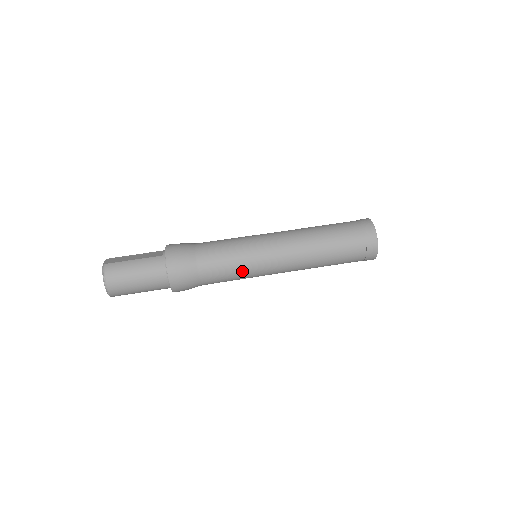
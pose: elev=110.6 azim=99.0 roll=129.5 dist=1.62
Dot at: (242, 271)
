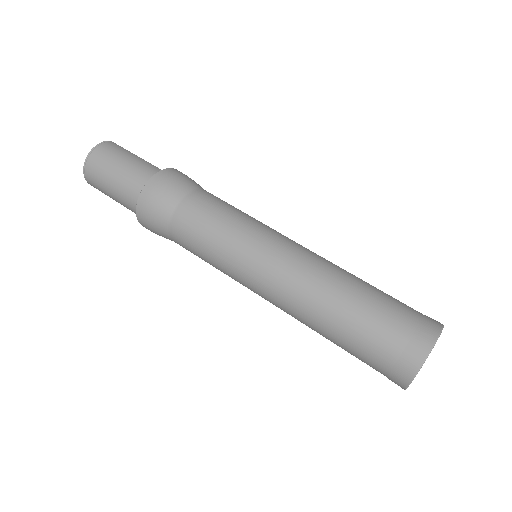
Dot at: (222, 243)
